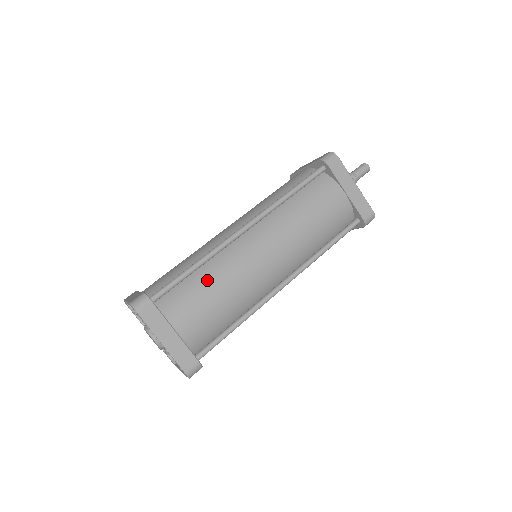
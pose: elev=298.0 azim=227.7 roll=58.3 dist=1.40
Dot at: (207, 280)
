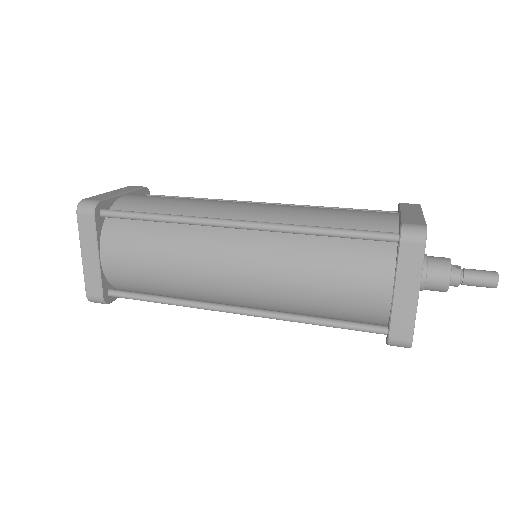
Dot at: (159, 240)
